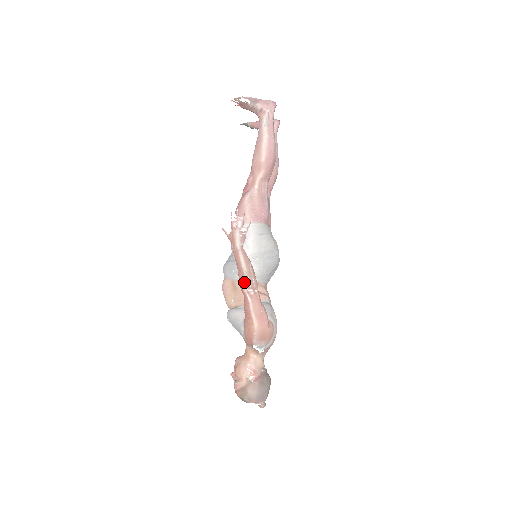
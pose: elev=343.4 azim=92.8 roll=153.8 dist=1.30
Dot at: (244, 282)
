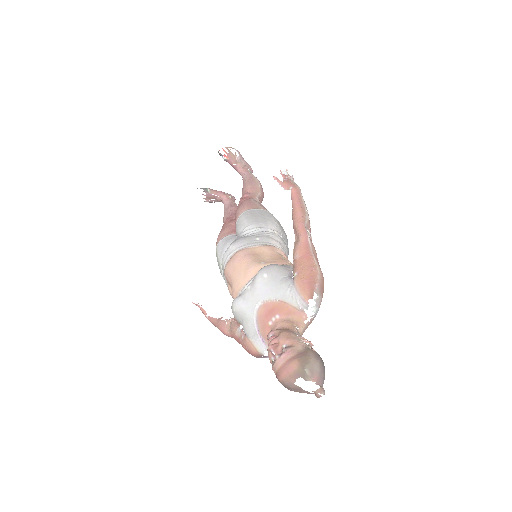
Dot at: (305, 220)
